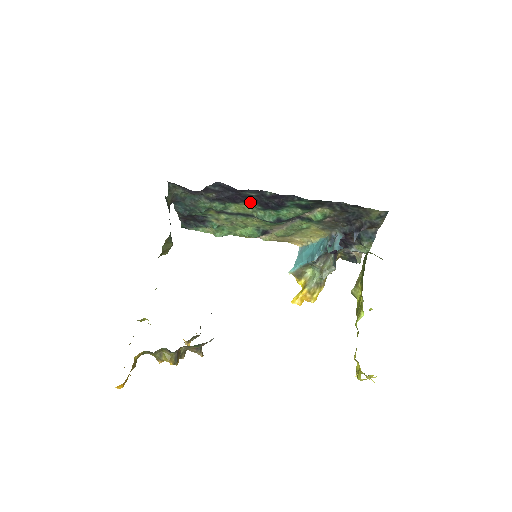
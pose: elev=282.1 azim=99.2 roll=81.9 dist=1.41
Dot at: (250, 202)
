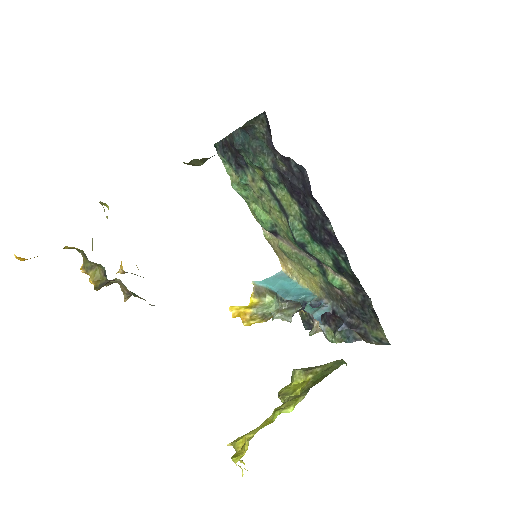
Dot at: (303, 209)
